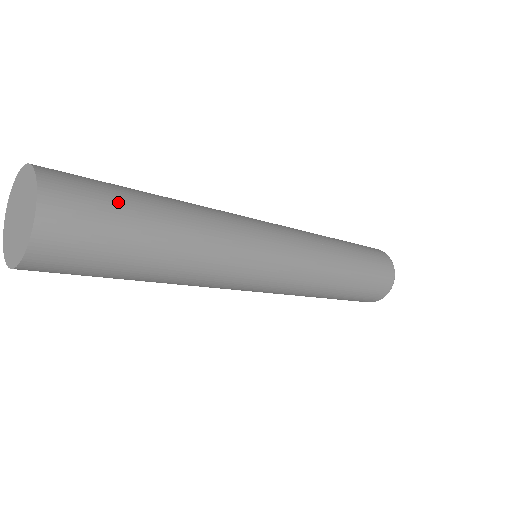
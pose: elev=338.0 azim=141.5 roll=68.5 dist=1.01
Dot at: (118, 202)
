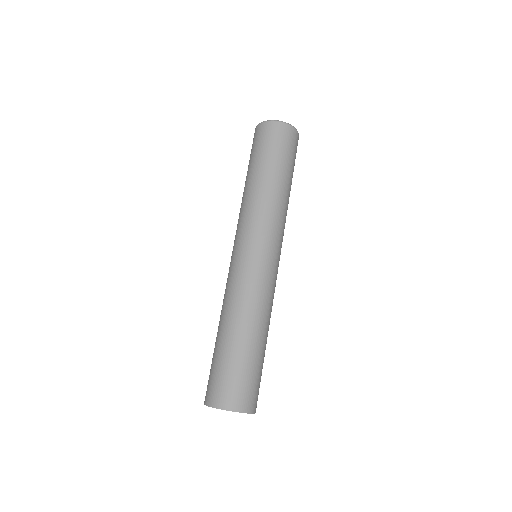
Dot at: (252, 371)
